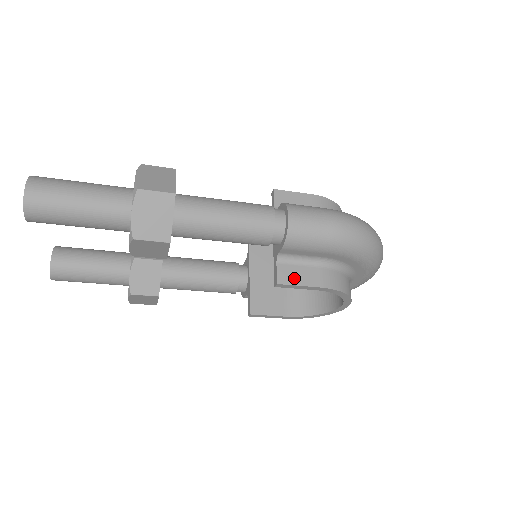
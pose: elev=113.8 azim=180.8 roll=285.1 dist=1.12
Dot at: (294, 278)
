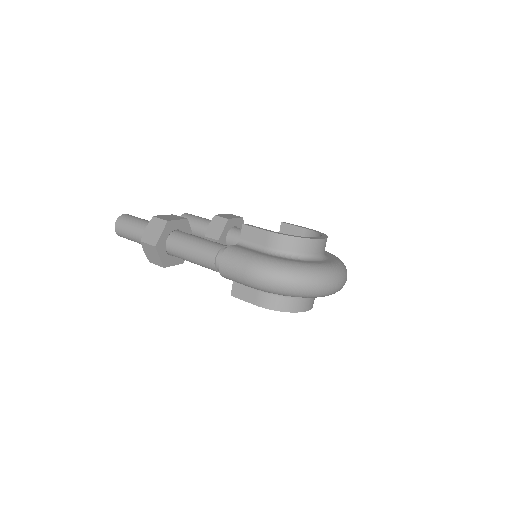
Dot at: (241, 294)
